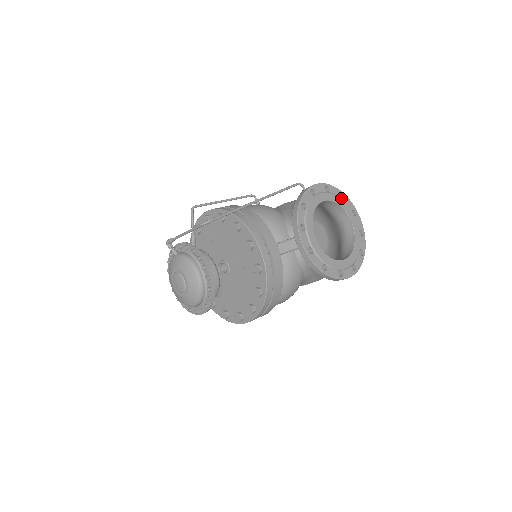
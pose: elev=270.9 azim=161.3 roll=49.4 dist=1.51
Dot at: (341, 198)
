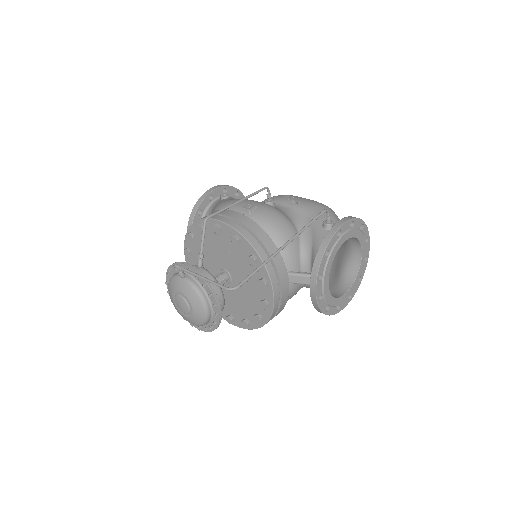
Dot at: occluded
